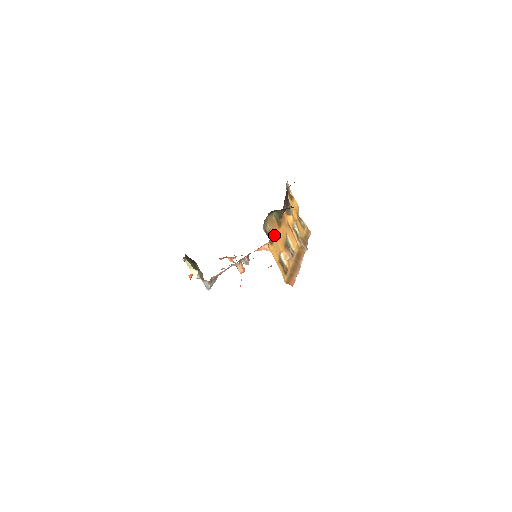
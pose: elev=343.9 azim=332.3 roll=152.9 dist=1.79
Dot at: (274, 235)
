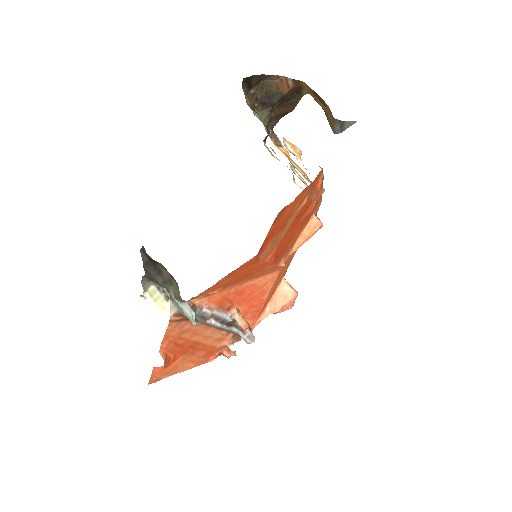
Dot at: occluded
